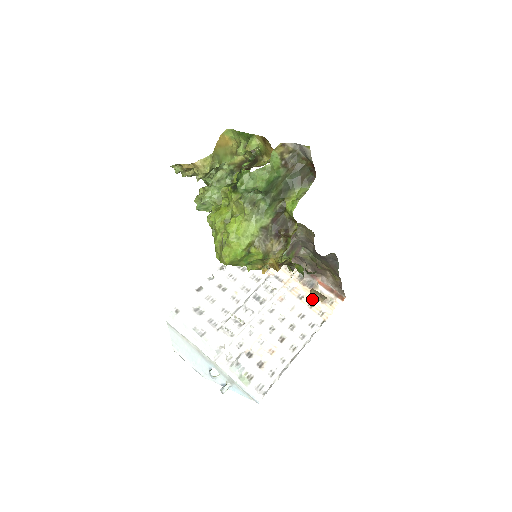
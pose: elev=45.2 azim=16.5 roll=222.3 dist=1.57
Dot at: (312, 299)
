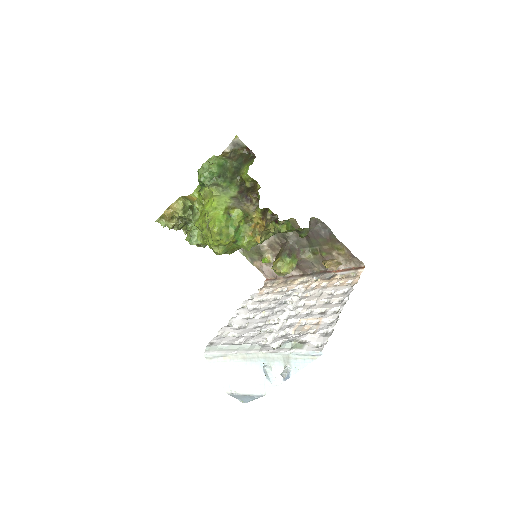
Dot at: (336, 282)
